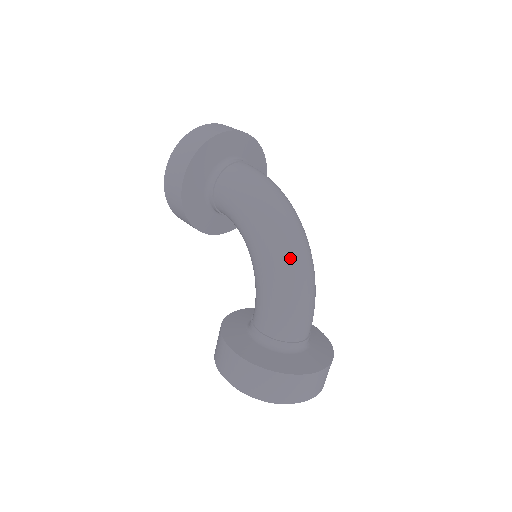
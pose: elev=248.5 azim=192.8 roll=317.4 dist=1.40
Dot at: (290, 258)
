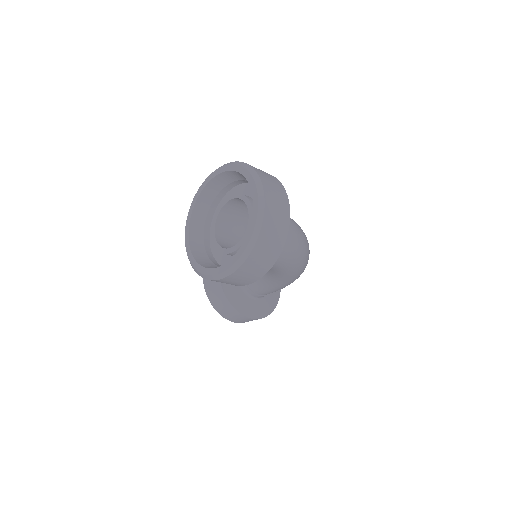
Dot at: occluded
